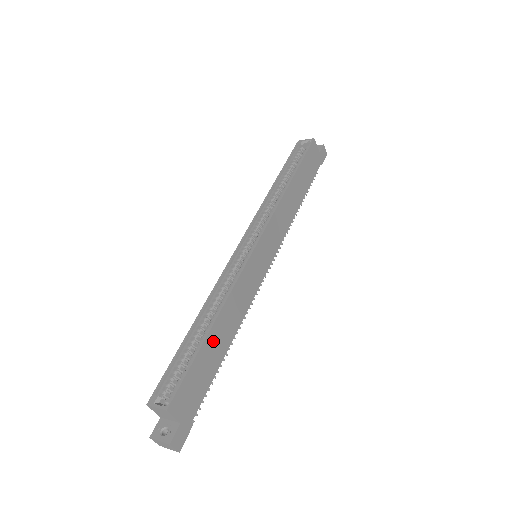
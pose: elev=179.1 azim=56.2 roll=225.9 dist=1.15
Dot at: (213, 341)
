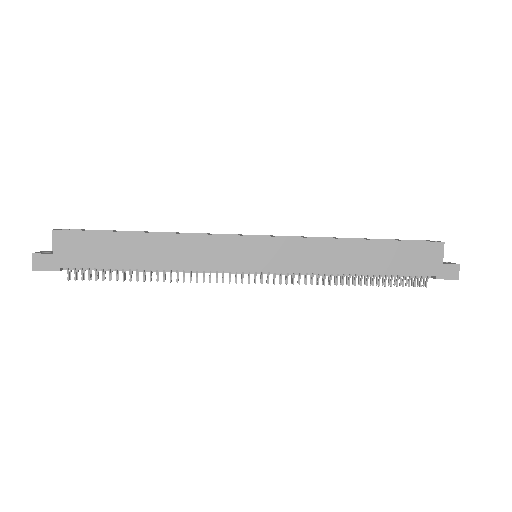
Dot at: (135, 244)
